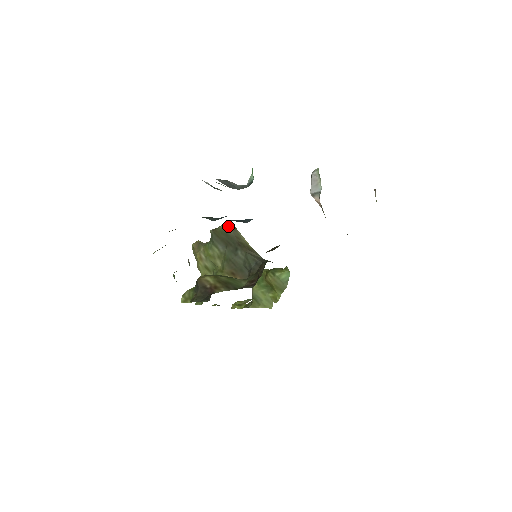
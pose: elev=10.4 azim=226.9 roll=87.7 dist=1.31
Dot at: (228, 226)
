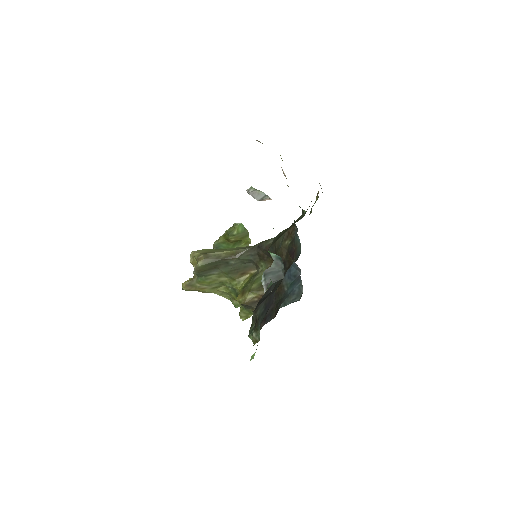
Dot at: (203, 260)
